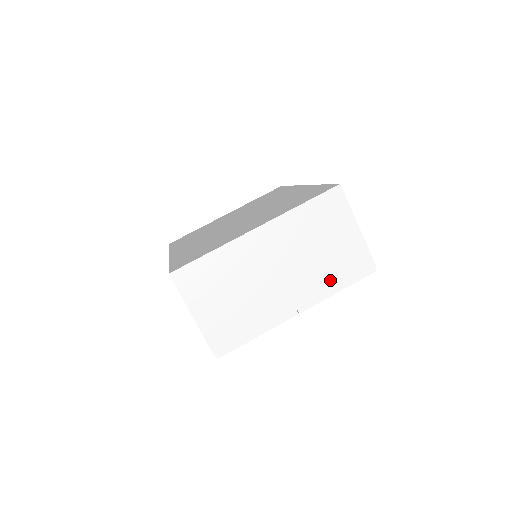
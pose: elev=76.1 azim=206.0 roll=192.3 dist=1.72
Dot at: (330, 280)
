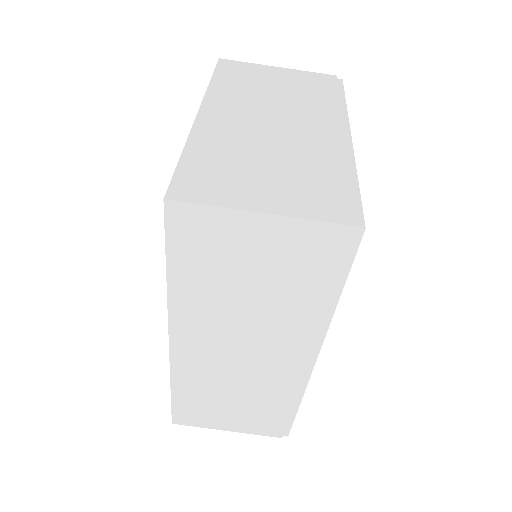
Dot at: (324, 101)
